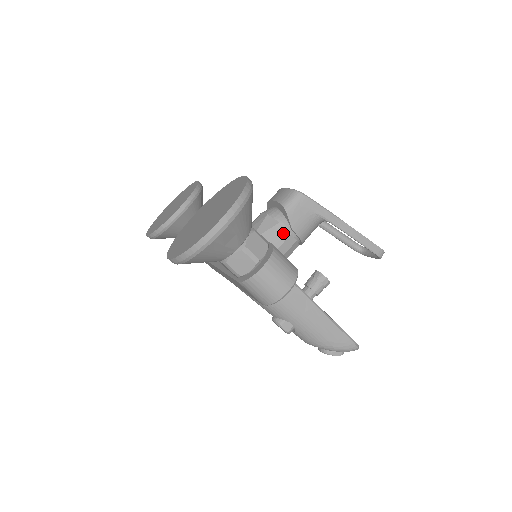
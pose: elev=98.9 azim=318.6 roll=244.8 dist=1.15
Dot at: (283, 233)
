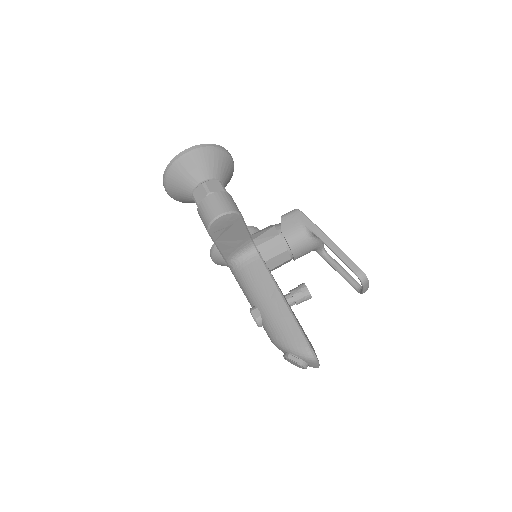
Dot at: (274, 233)
